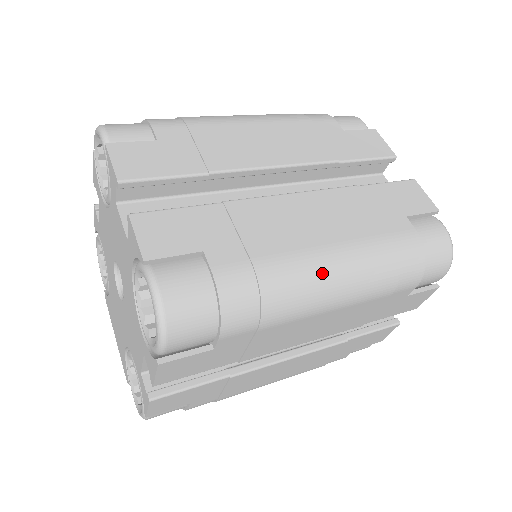
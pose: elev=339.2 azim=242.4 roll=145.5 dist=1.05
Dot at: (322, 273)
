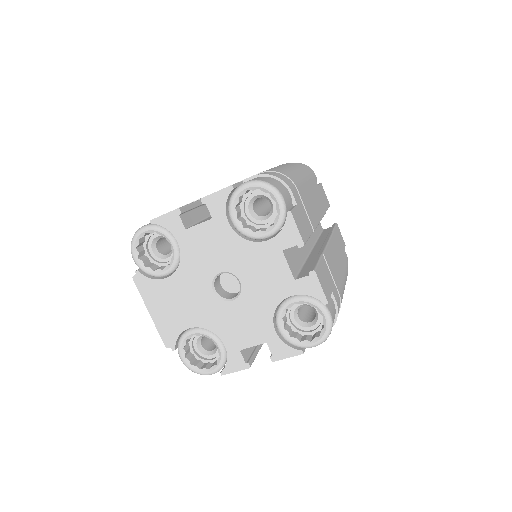
Dot at: occluded
